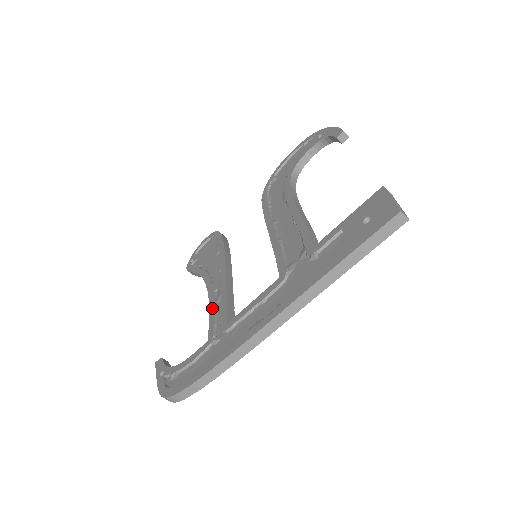
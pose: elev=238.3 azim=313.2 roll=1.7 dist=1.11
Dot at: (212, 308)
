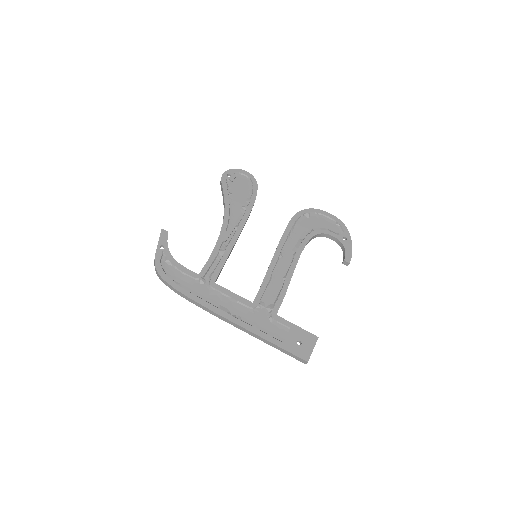
Dot at: (215, 254)
